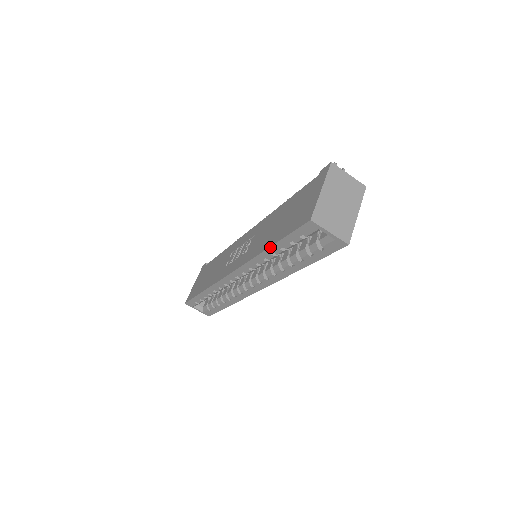
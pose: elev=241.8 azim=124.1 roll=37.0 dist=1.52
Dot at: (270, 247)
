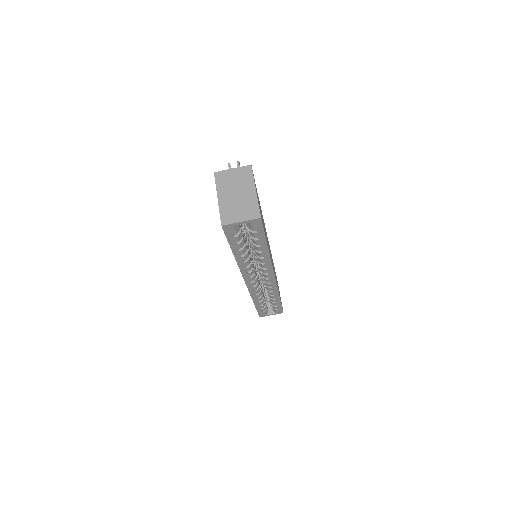
Dot at: (233, 254)
